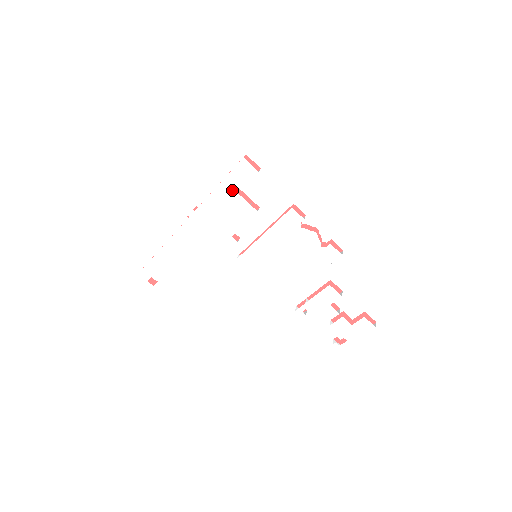
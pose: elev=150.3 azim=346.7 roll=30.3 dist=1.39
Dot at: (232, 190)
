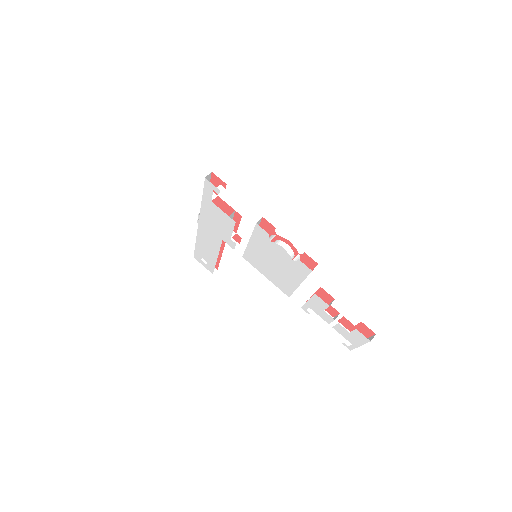
Dot at: (212, 203)
